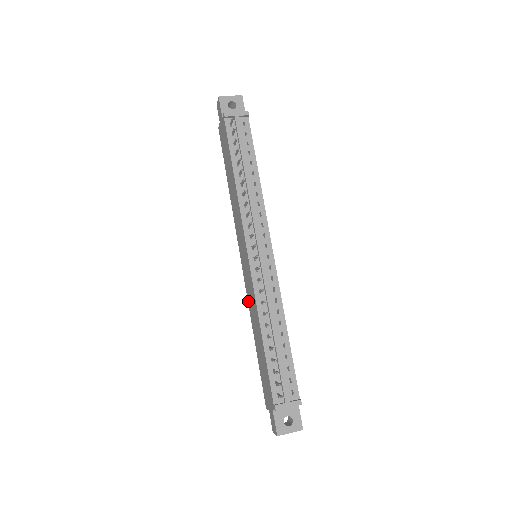
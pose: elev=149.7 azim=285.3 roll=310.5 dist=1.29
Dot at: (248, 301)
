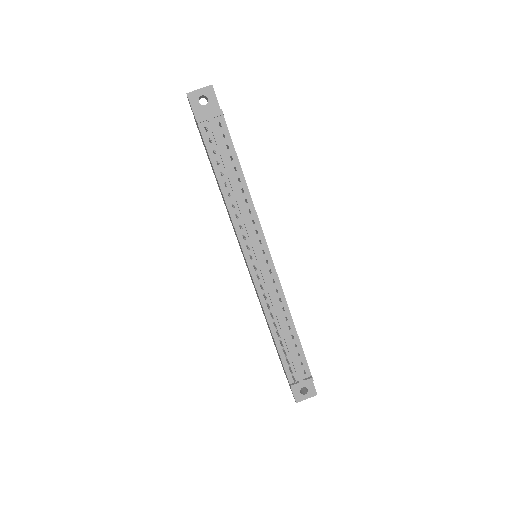
Dot at: occluded
